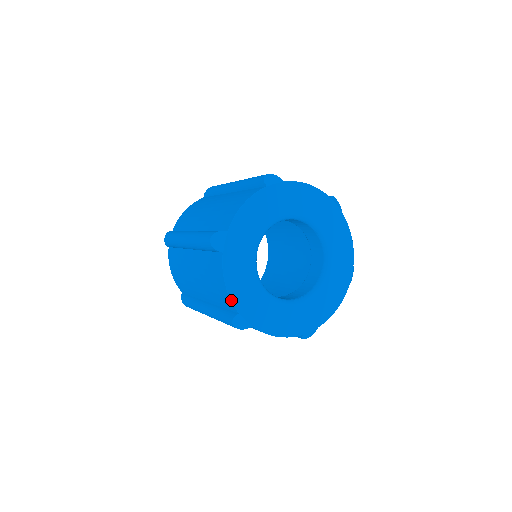
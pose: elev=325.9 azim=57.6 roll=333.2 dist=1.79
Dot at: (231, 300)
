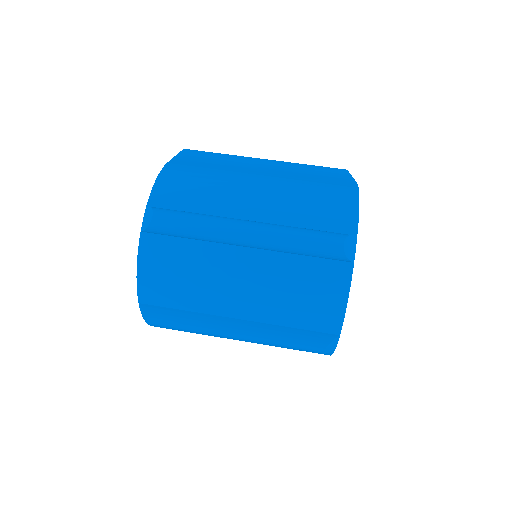
Dot at: occluded
